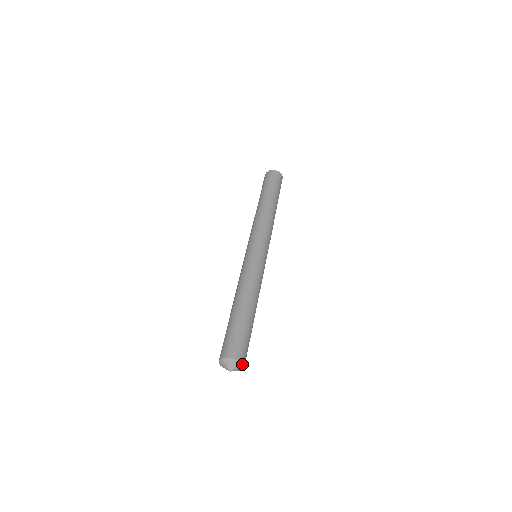
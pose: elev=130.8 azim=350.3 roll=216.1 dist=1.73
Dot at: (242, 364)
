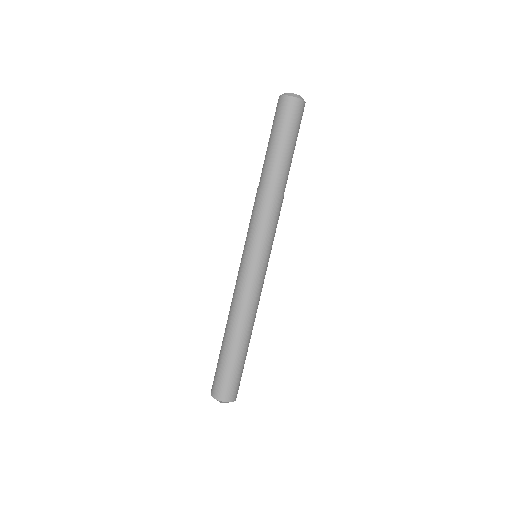
Dot at: occluded
